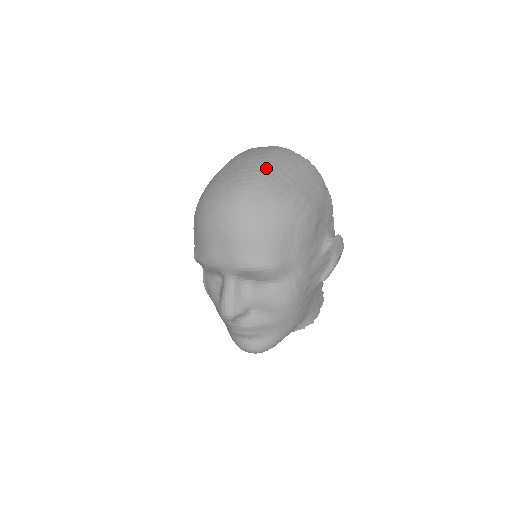
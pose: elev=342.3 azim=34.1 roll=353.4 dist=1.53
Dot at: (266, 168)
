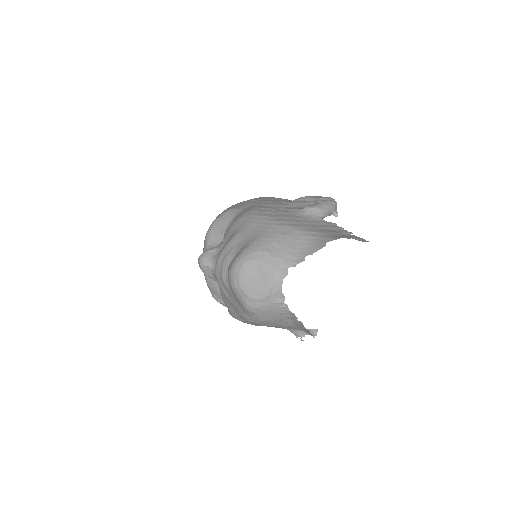
Dot at: occluded
